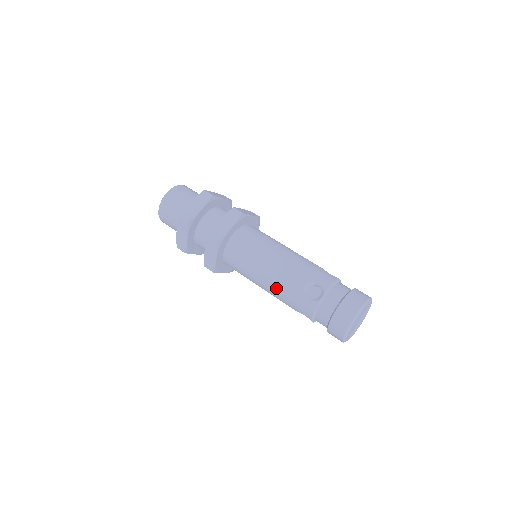
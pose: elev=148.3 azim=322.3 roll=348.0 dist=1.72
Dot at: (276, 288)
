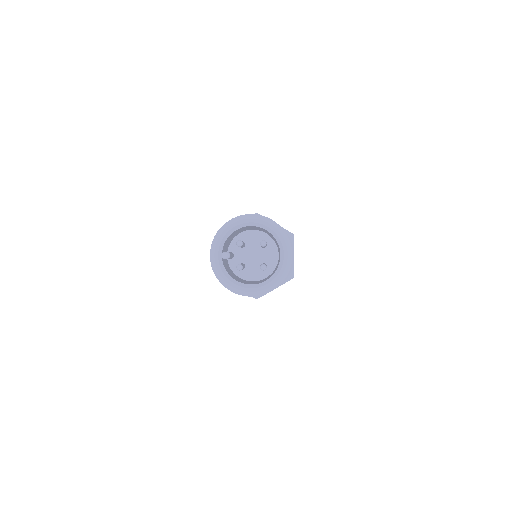
Dot at: occluded
